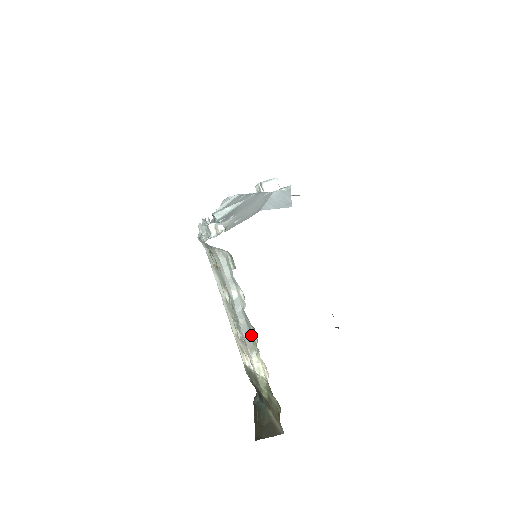
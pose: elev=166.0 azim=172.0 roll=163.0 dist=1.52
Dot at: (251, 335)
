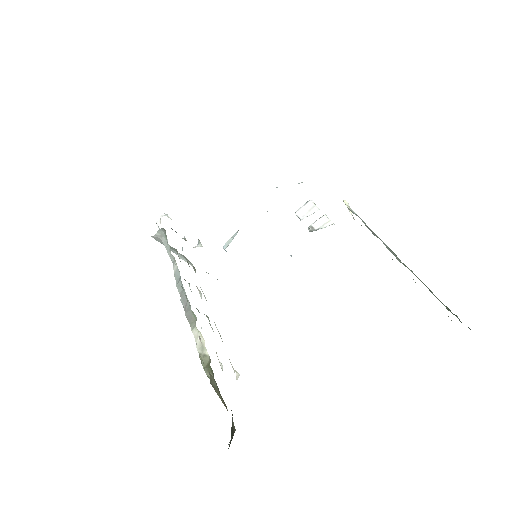
Dot at: occluded
